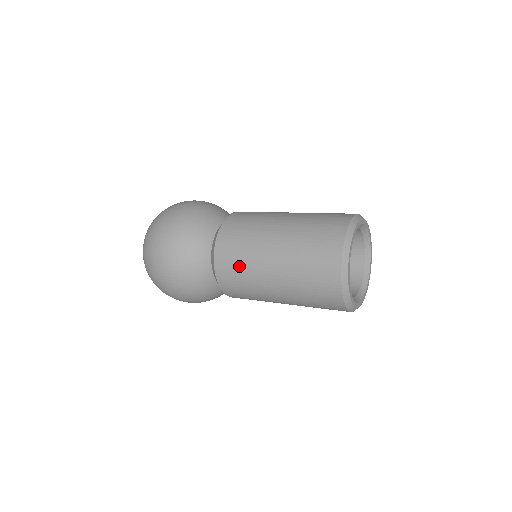
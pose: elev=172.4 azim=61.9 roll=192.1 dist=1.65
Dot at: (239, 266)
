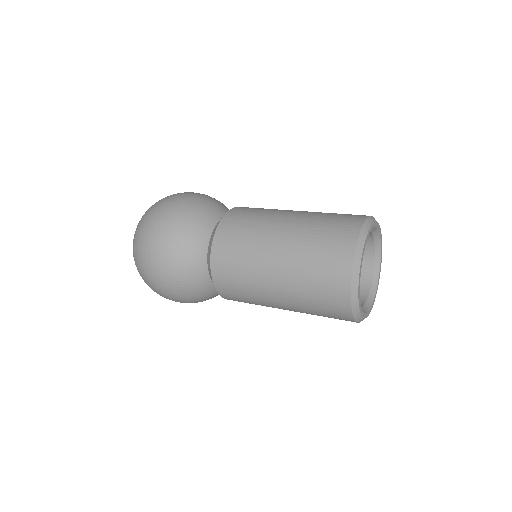
Dot at: occluded
